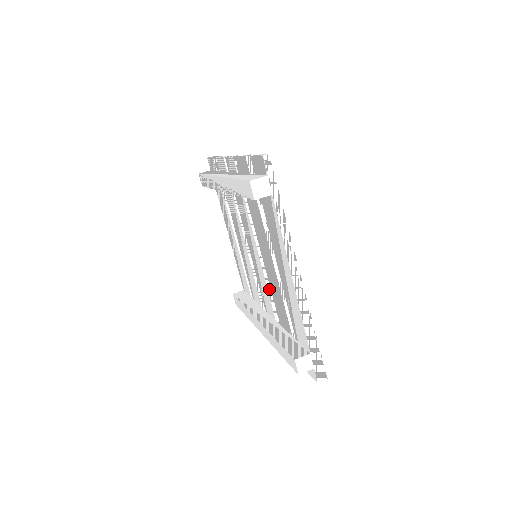
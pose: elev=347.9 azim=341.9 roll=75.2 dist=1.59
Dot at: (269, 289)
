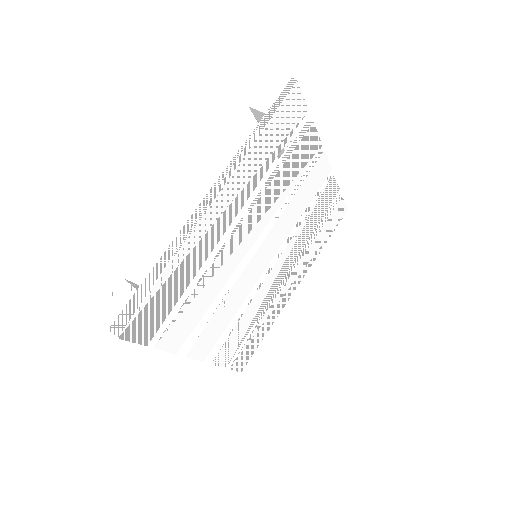
Dot at: (226, 283)
